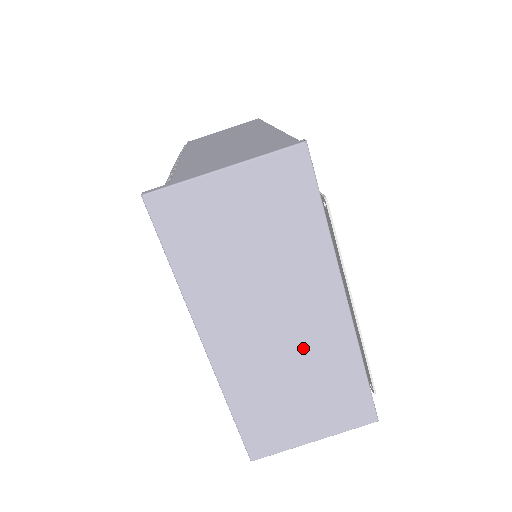
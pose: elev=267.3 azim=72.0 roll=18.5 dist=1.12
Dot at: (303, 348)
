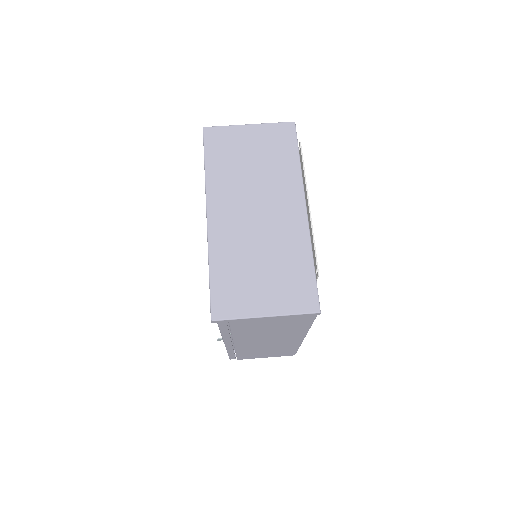
Dot at: (272, 234)
